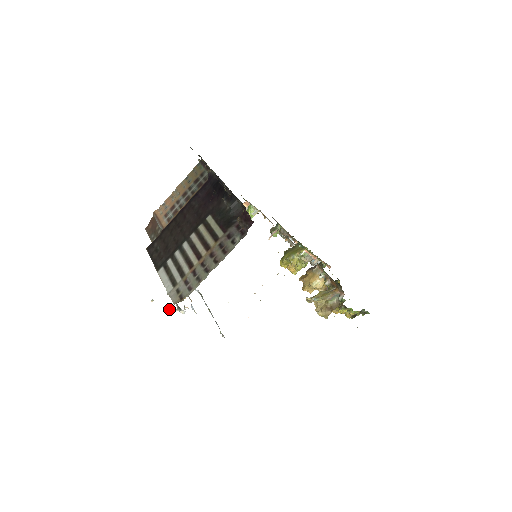
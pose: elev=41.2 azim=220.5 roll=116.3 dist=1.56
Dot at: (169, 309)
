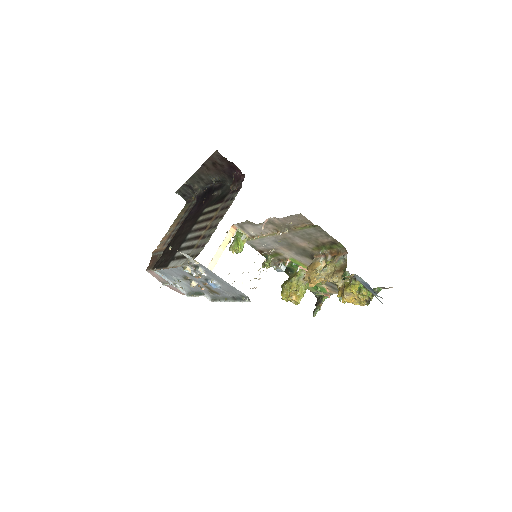
Dot at: (188, 263)
